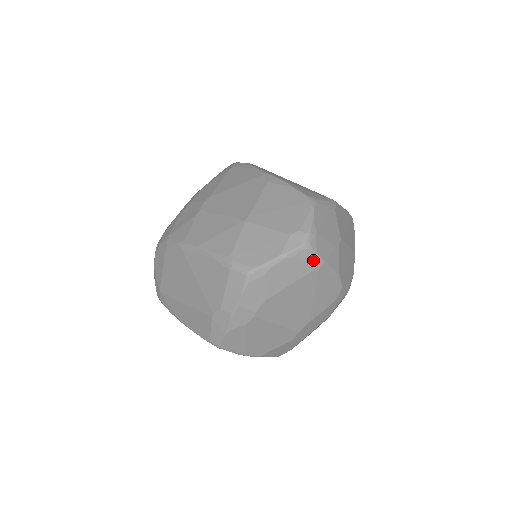
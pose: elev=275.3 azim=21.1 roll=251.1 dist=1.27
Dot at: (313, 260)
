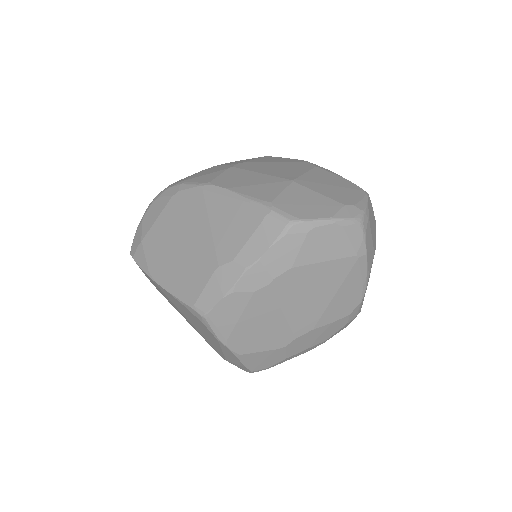
Dot at: (358, 243)
